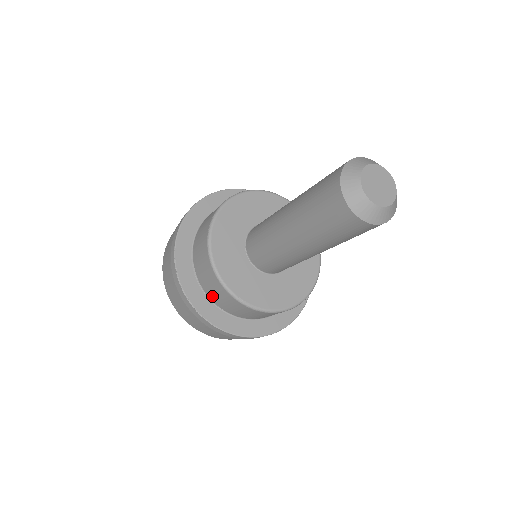
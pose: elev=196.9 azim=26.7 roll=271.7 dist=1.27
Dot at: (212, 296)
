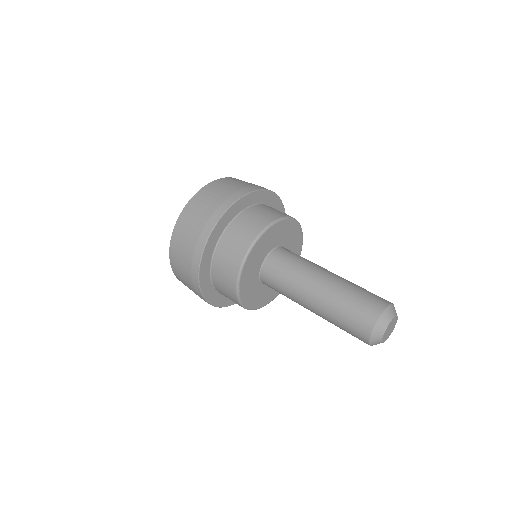
Dot at: occluded
